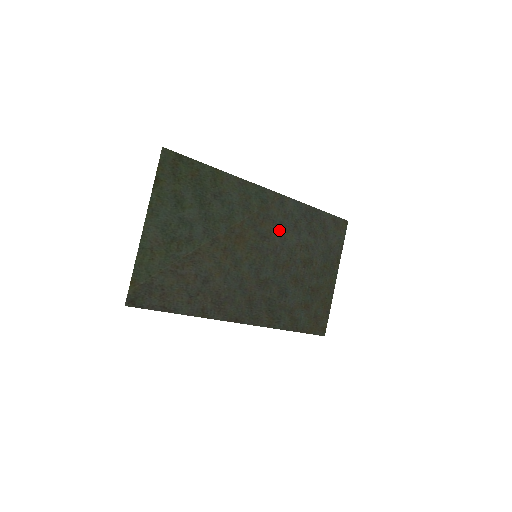
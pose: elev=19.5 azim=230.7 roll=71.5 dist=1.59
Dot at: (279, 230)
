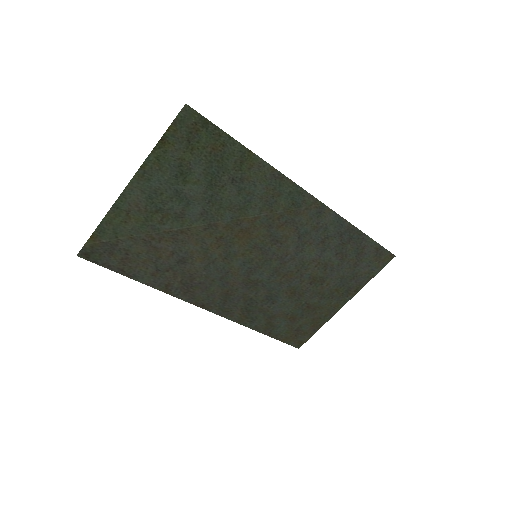
Dot at: (299, 239)
